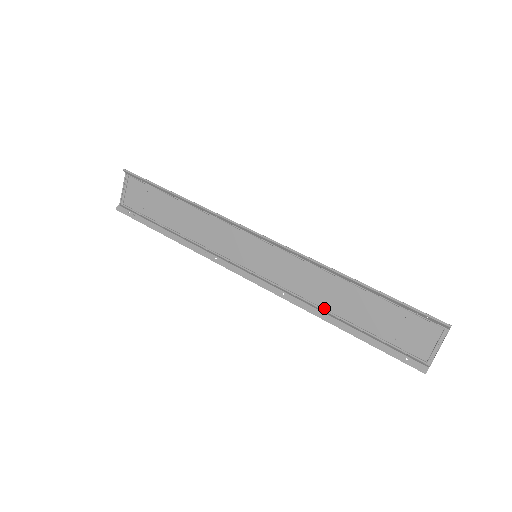
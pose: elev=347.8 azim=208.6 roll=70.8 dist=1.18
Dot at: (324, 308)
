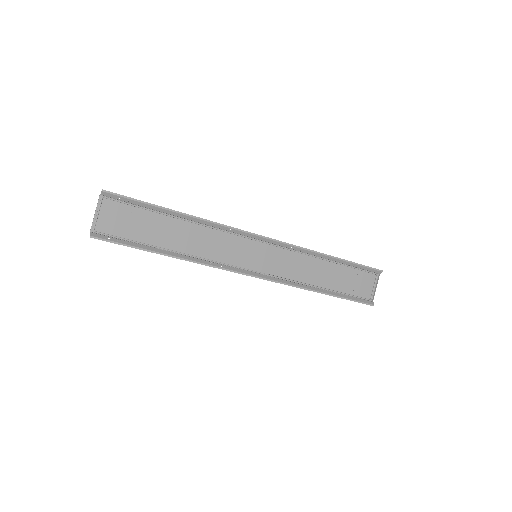
Dot at: (310, 284)
